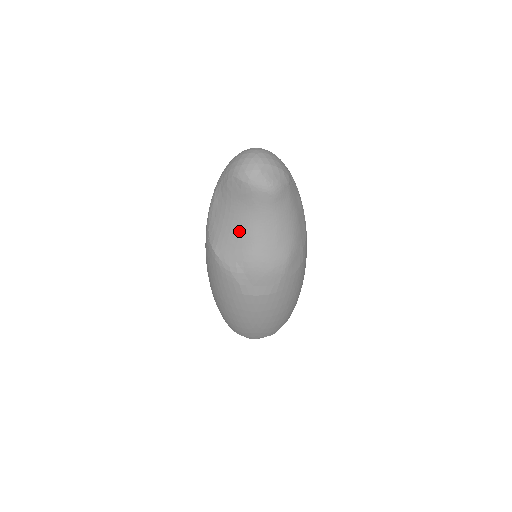
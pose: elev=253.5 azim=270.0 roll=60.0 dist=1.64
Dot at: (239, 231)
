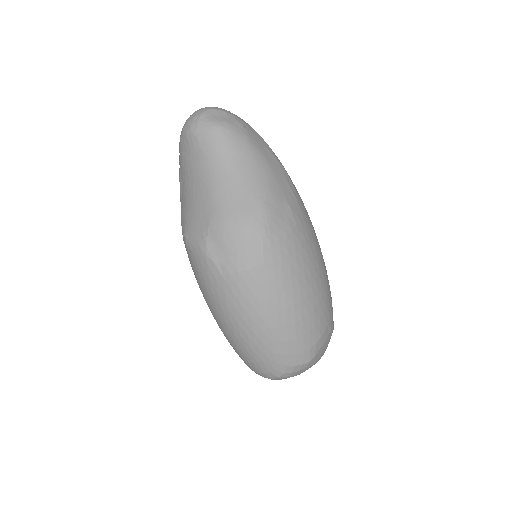
Dot at: (200, 195)
